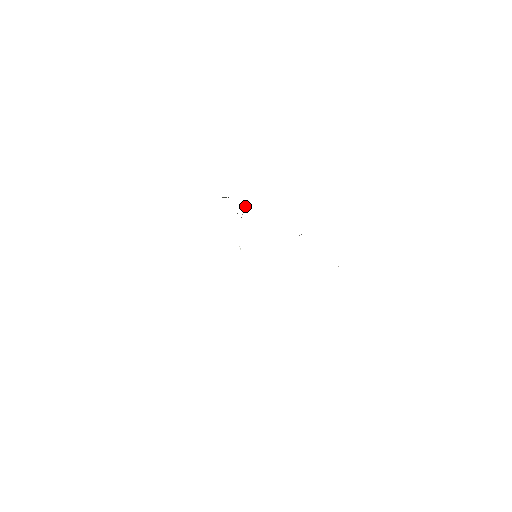
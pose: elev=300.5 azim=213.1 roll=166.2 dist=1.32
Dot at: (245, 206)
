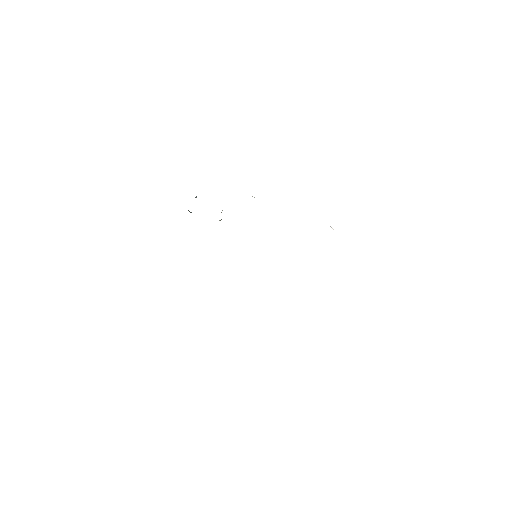
Dot at: occluded
